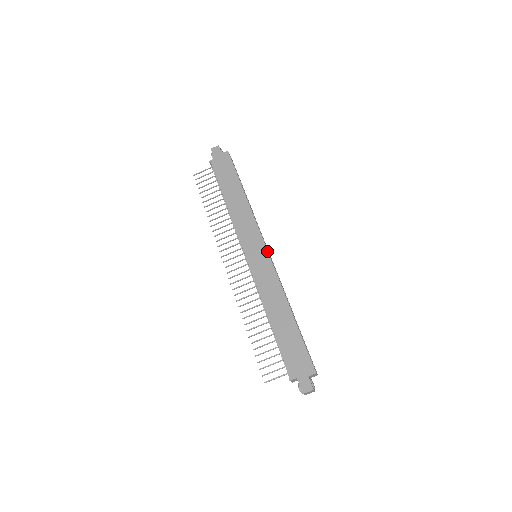
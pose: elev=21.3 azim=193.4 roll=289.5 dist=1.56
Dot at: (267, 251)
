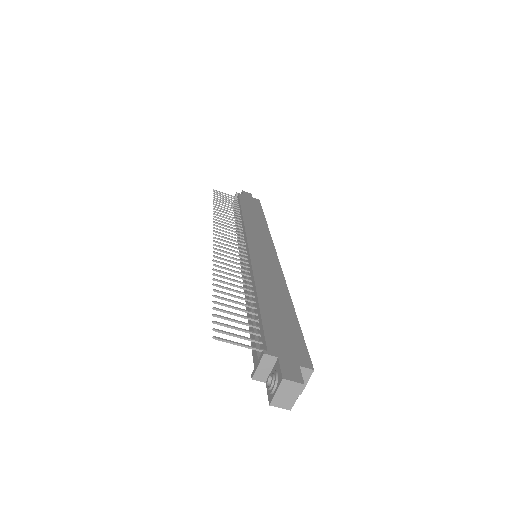
Dot at: occluded
